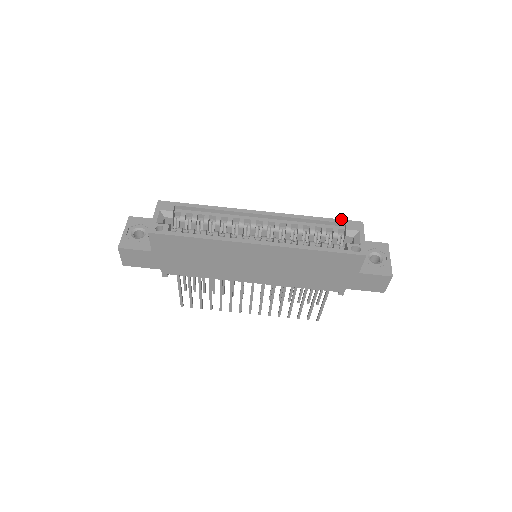
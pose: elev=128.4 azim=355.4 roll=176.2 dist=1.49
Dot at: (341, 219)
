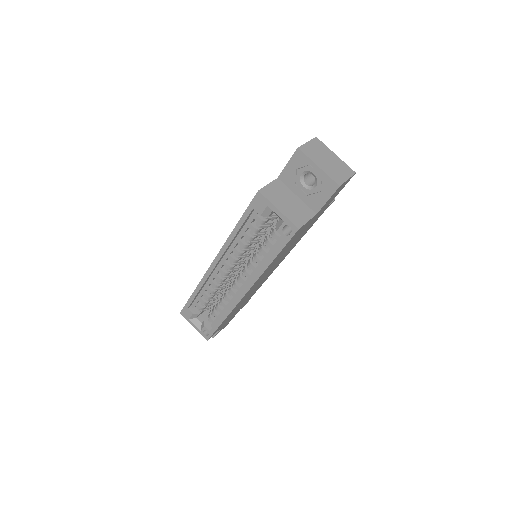
Dot at: (246, 209)
